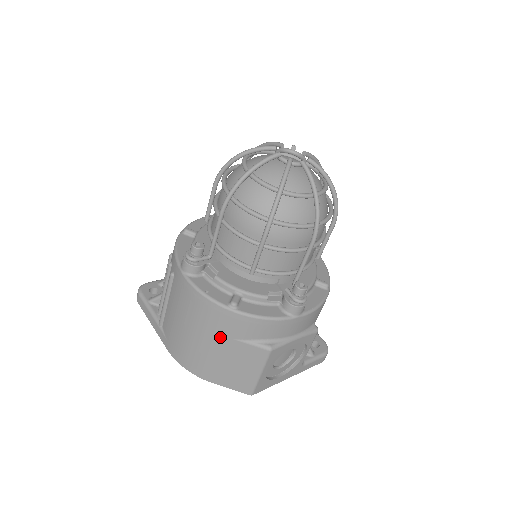
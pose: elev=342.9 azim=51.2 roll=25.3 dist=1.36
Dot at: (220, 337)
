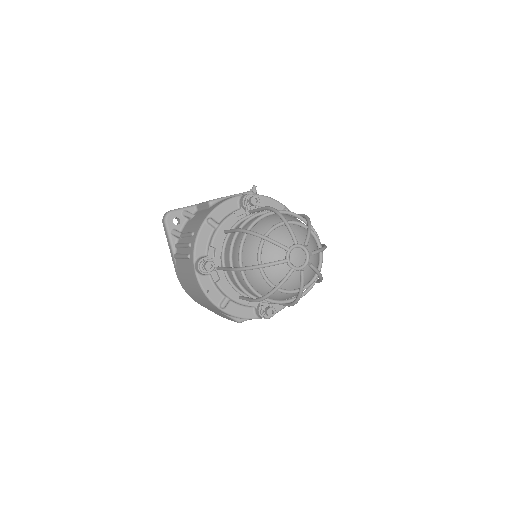
Dot at: (210, 306)
